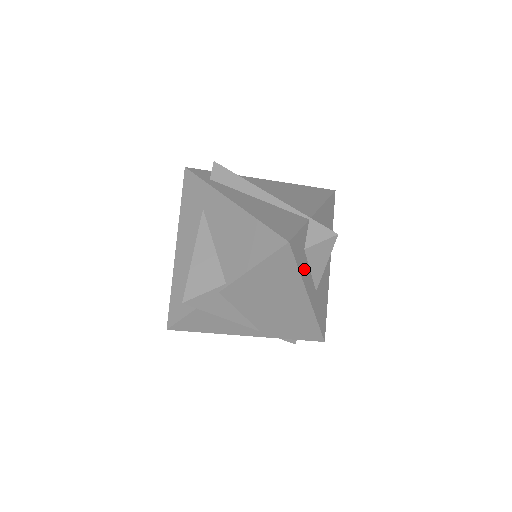
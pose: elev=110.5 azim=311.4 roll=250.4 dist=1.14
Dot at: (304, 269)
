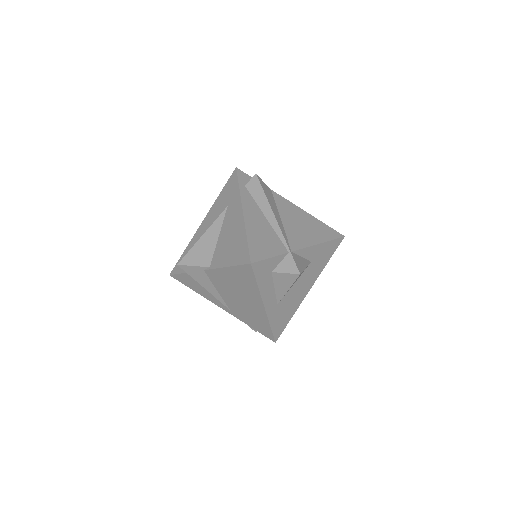
Dot at: (266, 285)
